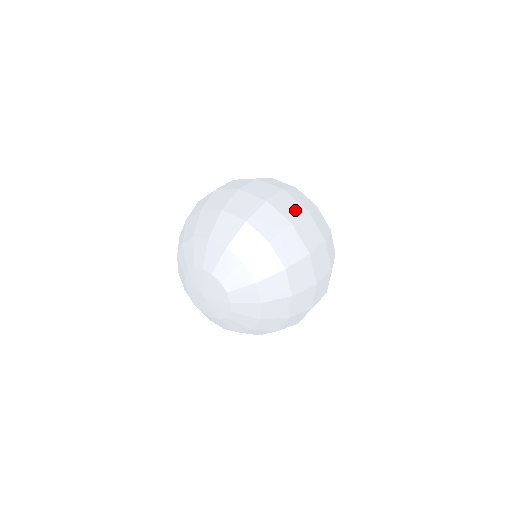
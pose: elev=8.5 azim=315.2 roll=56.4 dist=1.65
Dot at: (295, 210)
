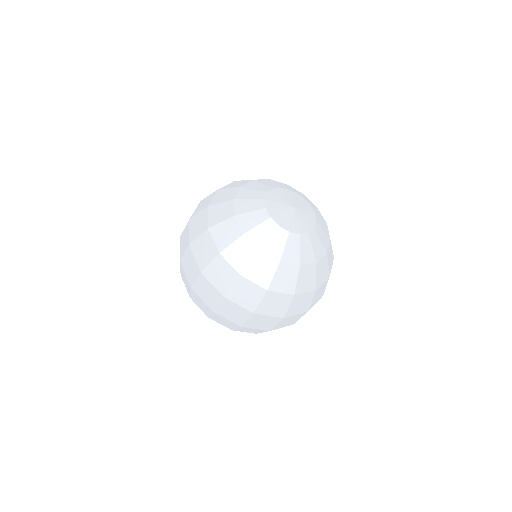
Dot at: (213, 296)
